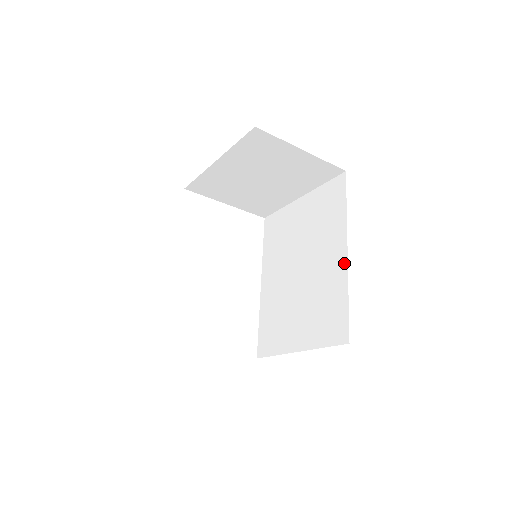
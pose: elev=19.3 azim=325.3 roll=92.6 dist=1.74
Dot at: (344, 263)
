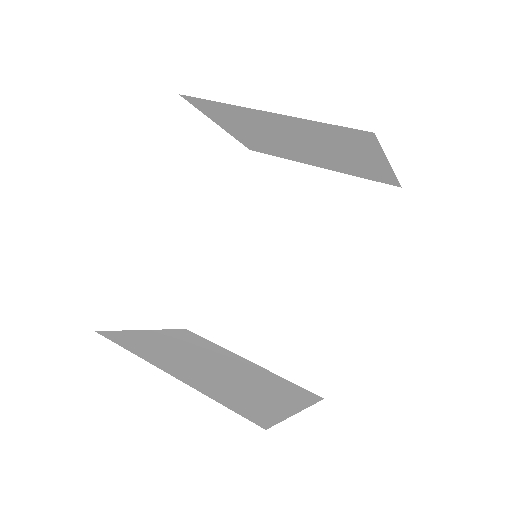
Dot at: (352, 305)
